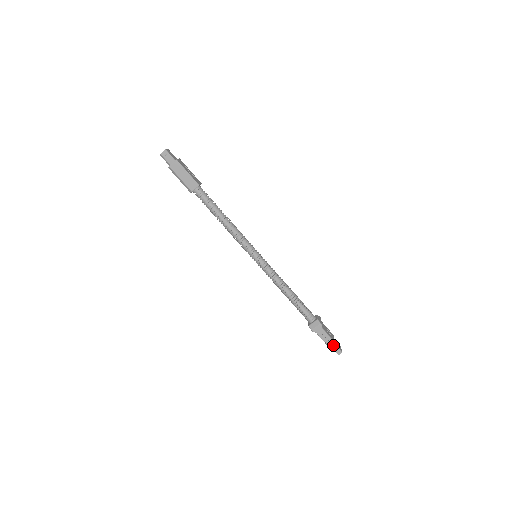
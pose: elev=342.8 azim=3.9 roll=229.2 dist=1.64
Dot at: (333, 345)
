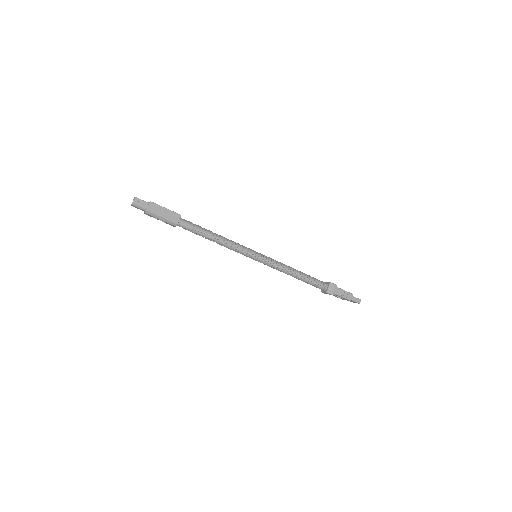
Dot at: (352, 297)
